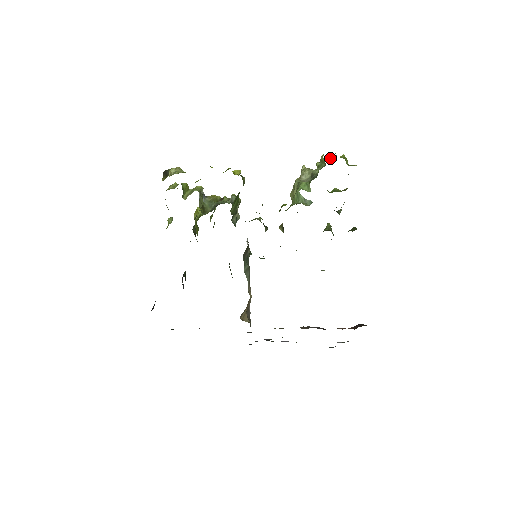
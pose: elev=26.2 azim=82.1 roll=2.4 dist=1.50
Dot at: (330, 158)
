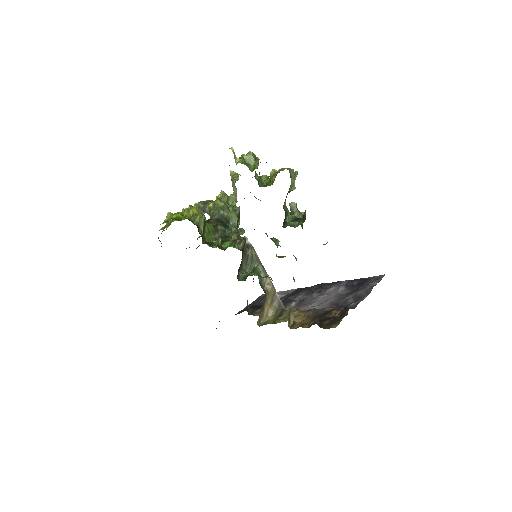
Dot at: (240, 158)
